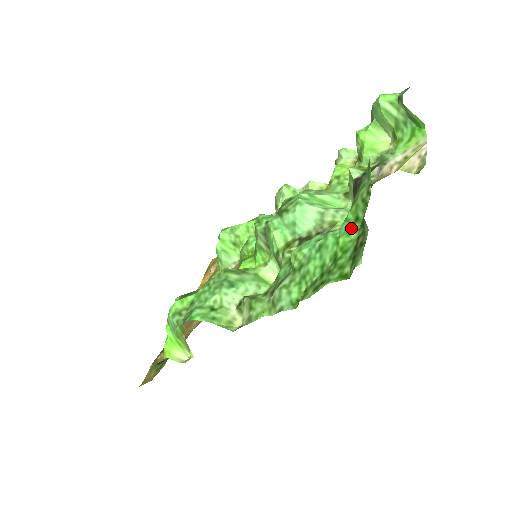
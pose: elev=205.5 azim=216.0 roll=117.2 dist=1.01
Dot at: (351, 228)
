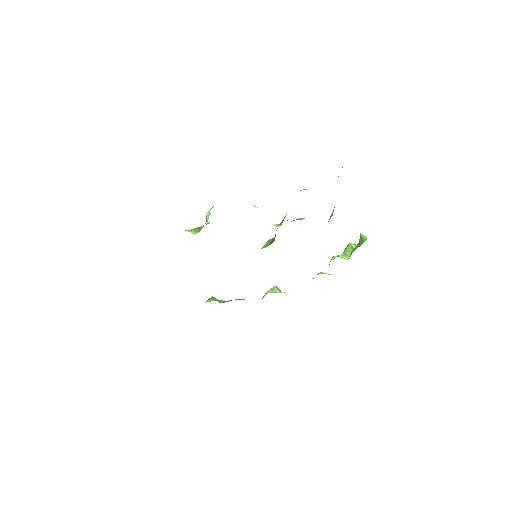
Dot at: occluded
